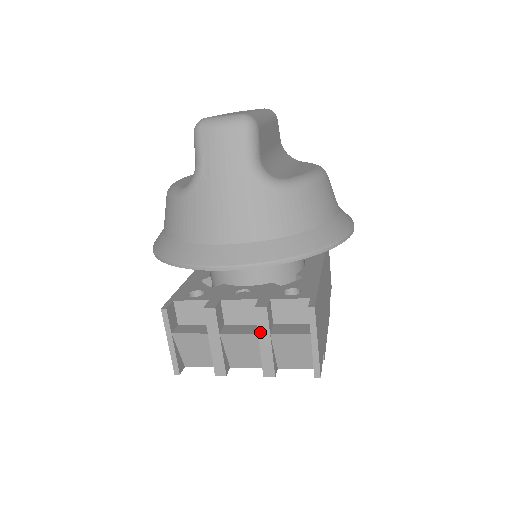
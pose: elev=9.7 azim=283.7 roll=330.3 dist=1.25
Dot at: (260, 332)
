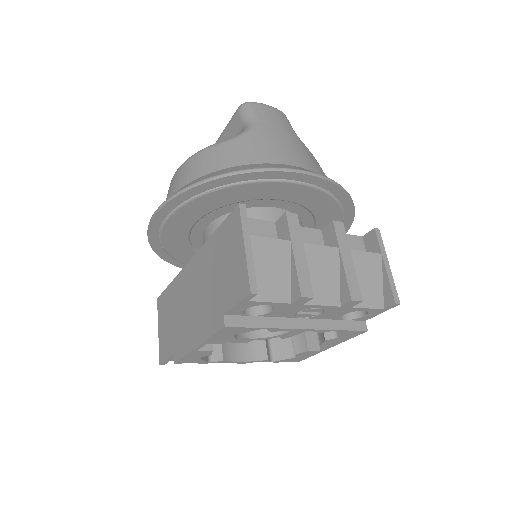
Dot at: (341, 246)
